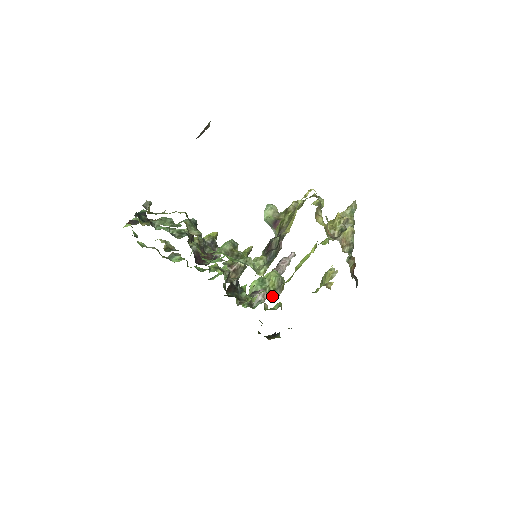
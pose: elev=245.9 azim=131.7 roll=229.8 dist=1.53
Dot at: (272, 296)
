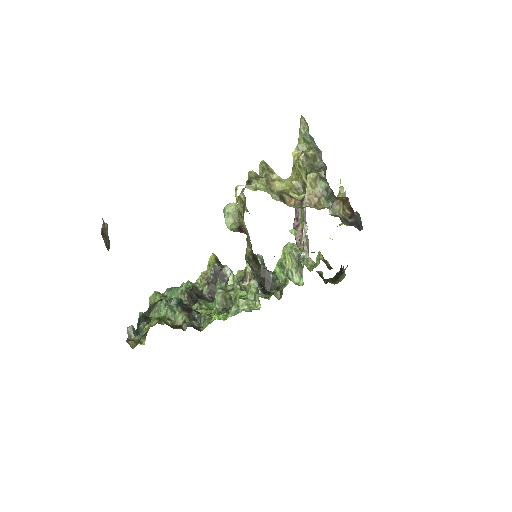
Dot at: (298, 277)
